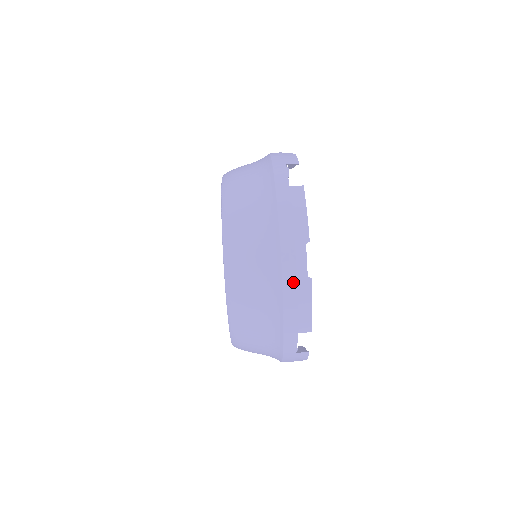
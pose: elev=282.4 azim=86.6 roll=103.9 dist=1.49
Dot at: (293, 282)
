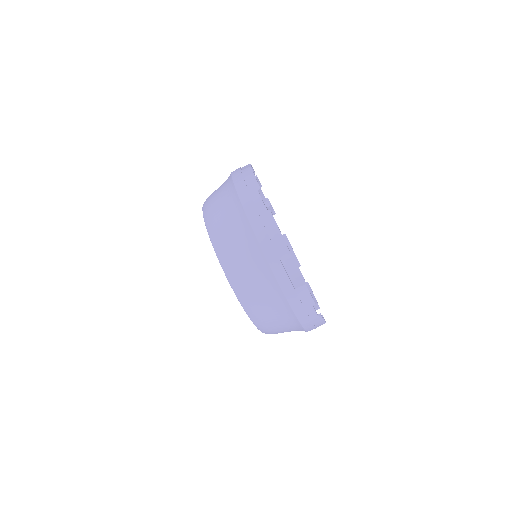
Dot at: (257, 218)
